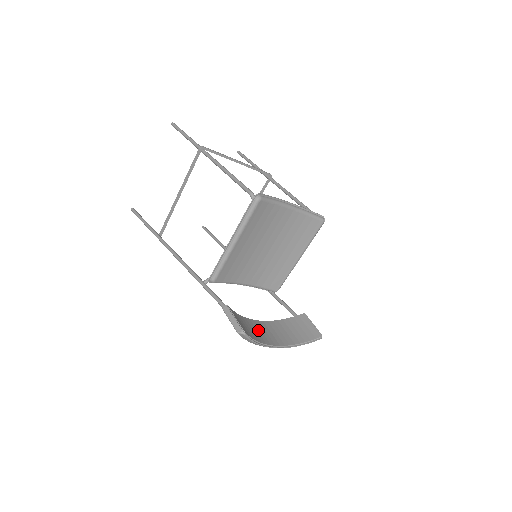
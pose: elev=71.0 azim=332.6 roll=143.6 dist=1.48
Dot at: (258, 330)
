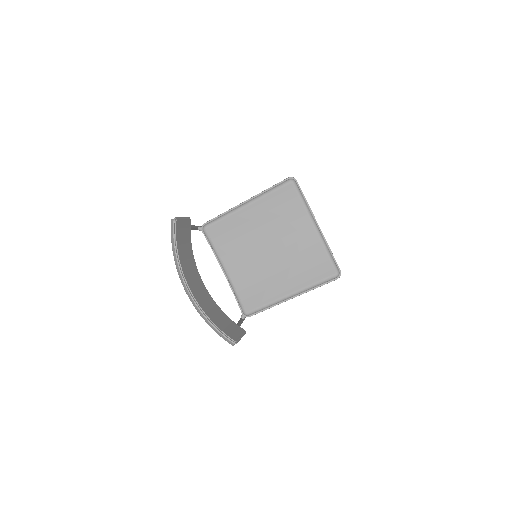
Dot at: (191, 268)
